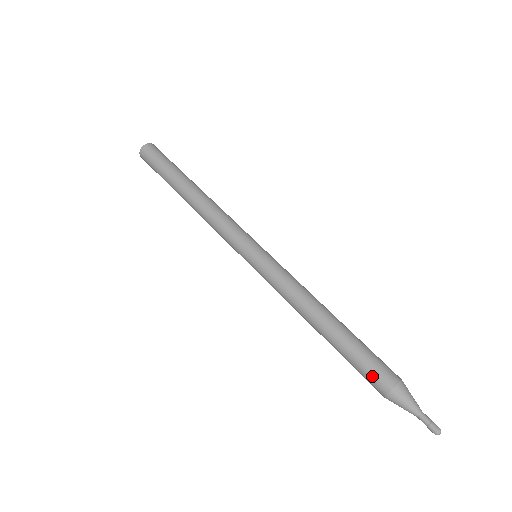
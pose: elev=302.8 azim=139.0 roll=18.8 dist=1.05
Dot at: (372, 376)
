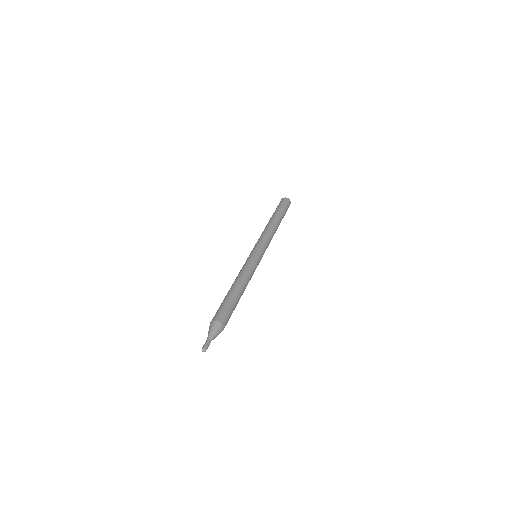
Dot at: occluded
